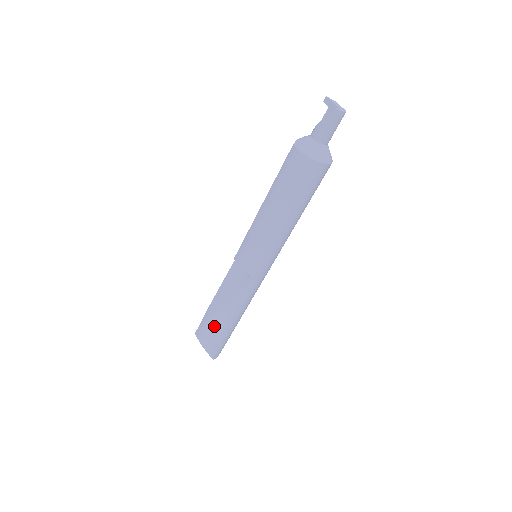
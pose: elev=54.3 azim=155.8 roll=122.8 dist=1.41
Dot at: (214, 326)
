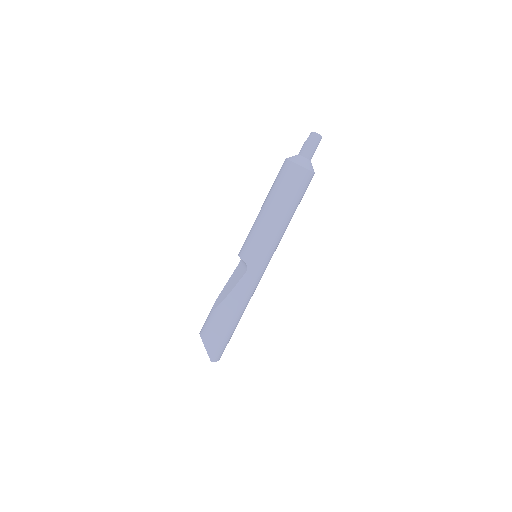
Dot at: (215, 319)
